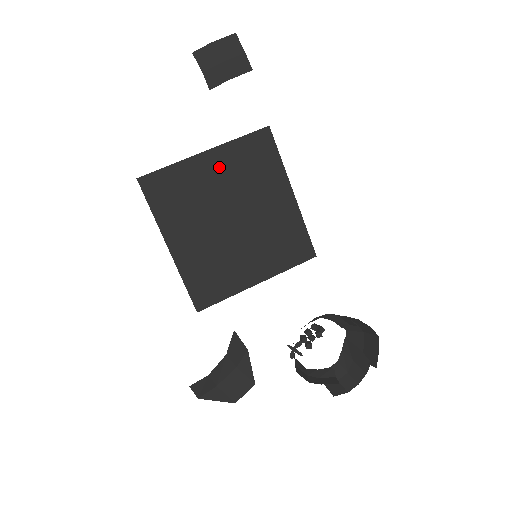
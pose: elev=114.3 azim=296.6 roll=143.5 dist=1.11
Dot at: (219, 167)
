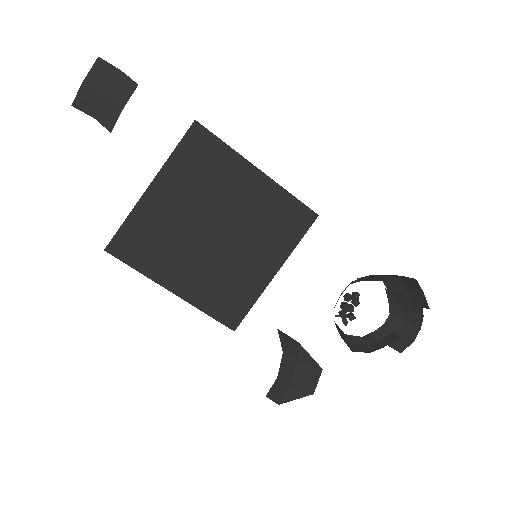
Dot at: (172, 192)
